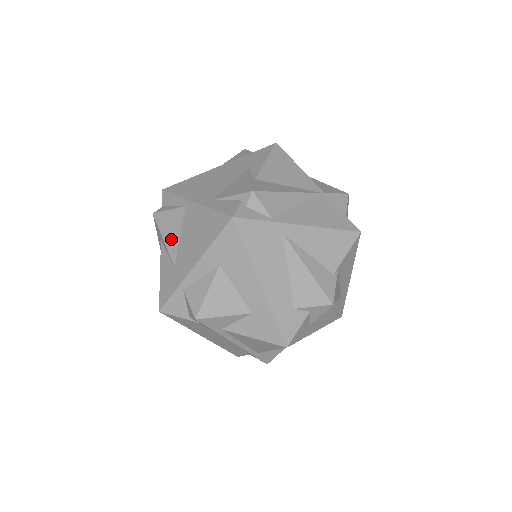
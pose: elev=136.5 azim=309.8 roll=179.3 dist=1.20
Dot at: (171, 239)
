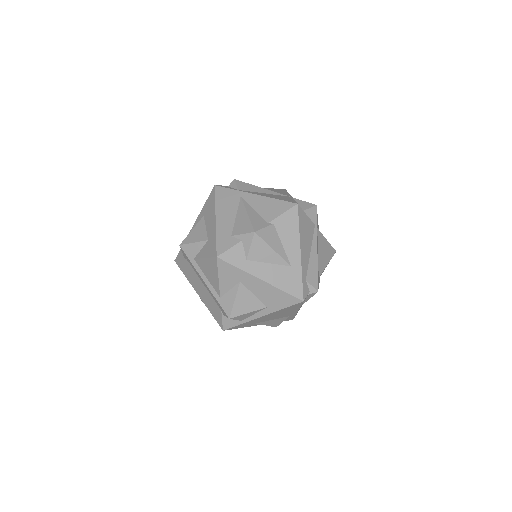
Dot at: occluded
